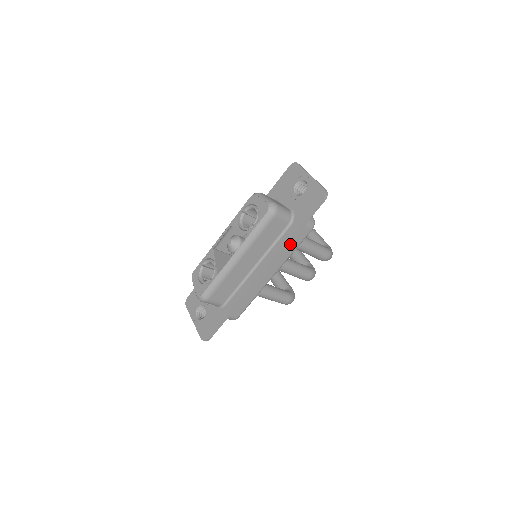
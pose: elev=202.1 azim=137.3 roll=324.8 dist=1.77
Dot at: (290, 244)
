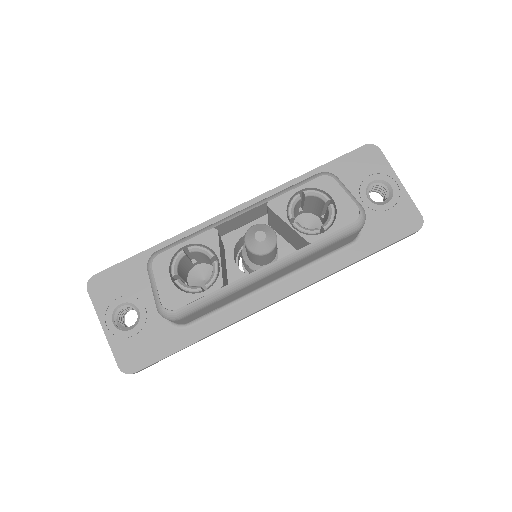
Dot at: occluded
